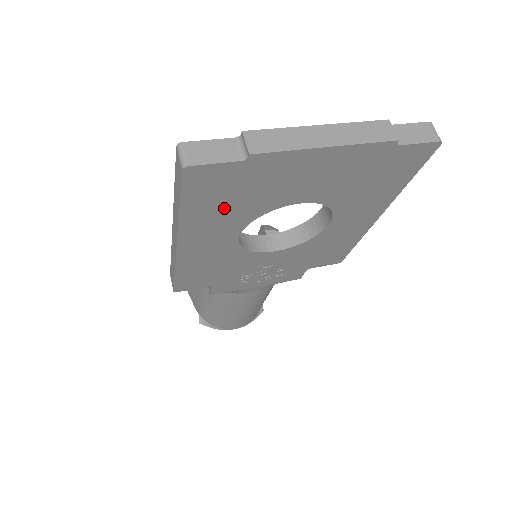
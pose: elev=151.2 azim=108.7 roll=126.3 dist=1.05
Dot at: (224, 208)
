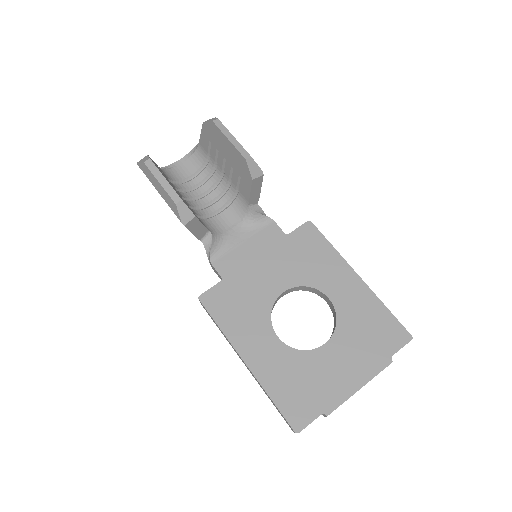
Dot at: occluded
